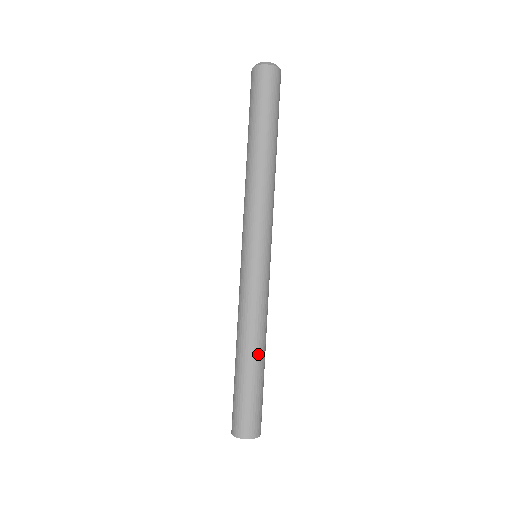
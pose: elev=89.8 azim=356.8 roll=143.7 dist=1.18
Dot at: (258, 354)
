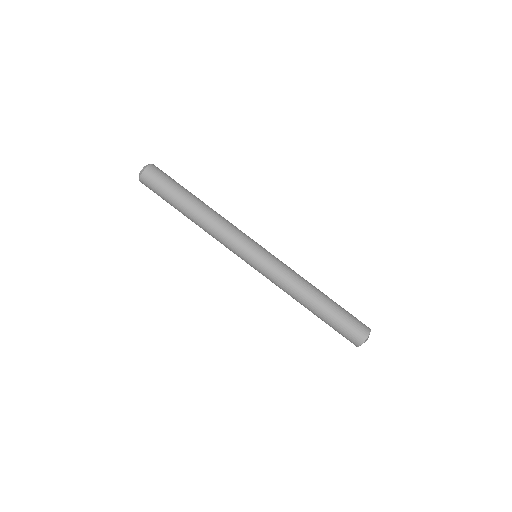
Dot at: (316, 298)
